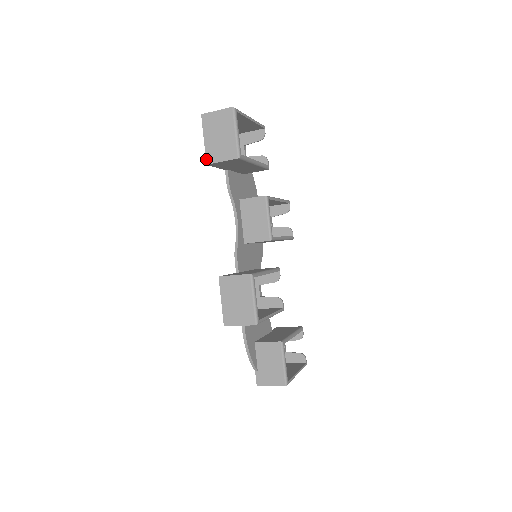
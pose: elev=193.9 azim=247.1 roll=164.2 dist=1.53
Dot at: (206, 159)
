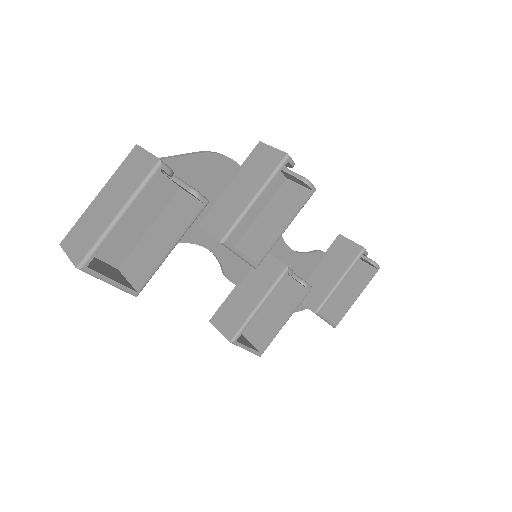
Dot at: occluded
